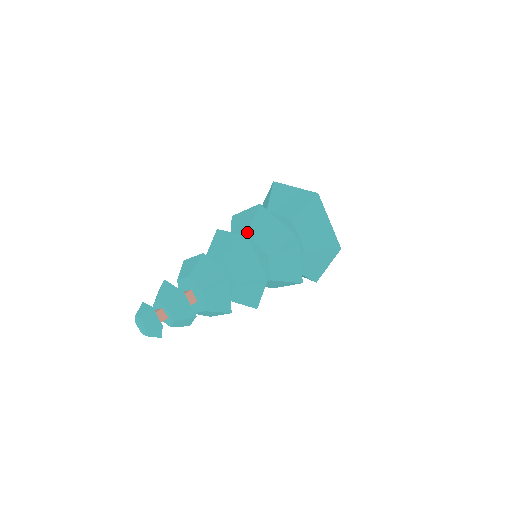
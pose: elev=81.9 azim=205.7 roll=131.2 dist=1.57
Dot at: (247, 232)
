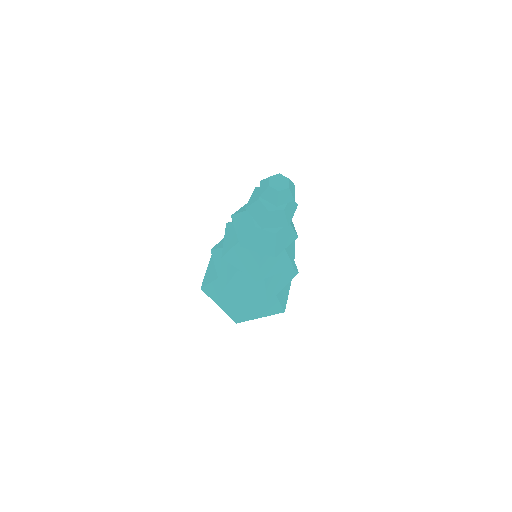
Dot at: occluded
